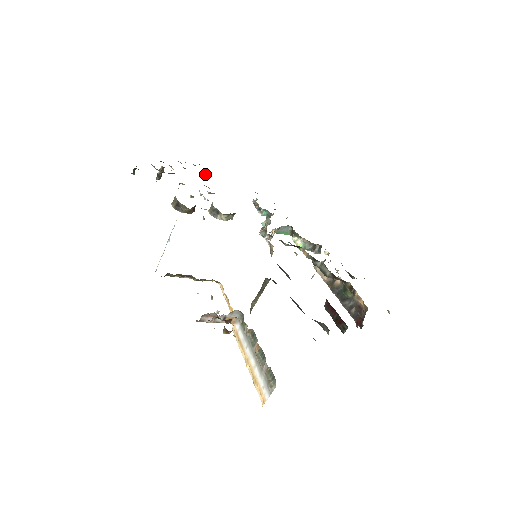
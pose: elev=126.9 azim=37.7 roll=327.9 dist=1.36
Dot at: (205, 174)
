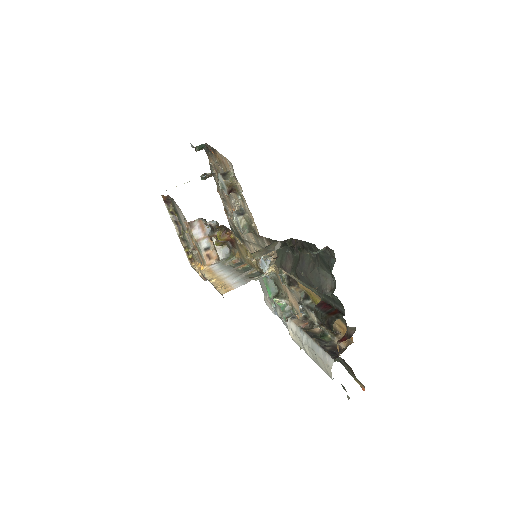
Dot at: (230, 215)
